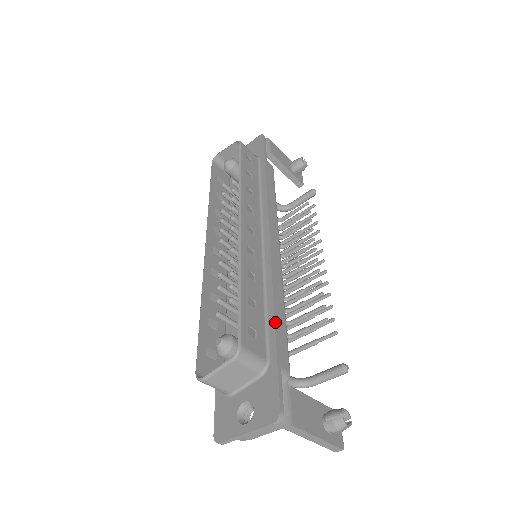
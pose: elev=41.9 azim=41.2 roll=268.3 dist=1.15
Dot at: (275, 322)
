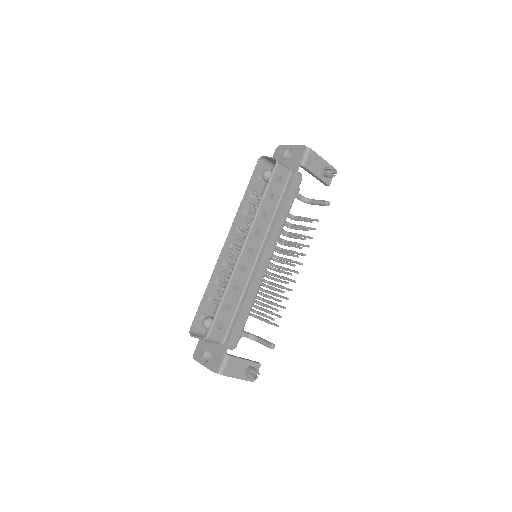
Dot at: (237, 321)
